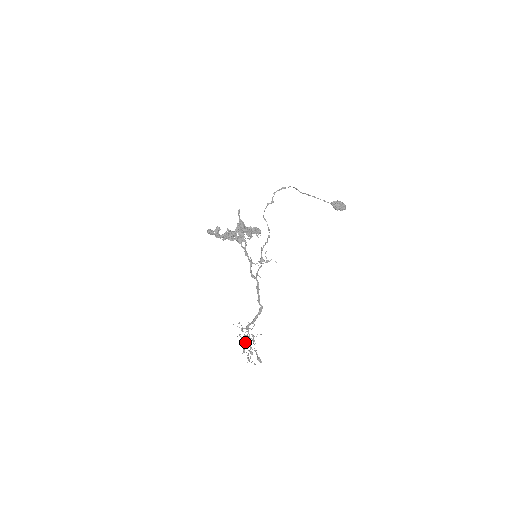
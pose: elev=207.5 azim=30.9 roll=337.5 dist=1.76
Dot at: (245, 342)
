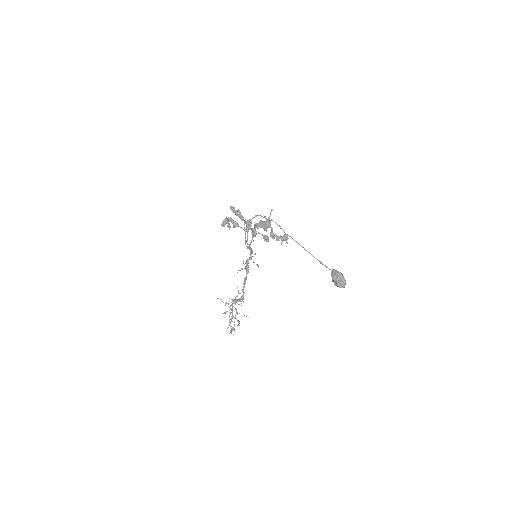
Dot at: (230, 309)
